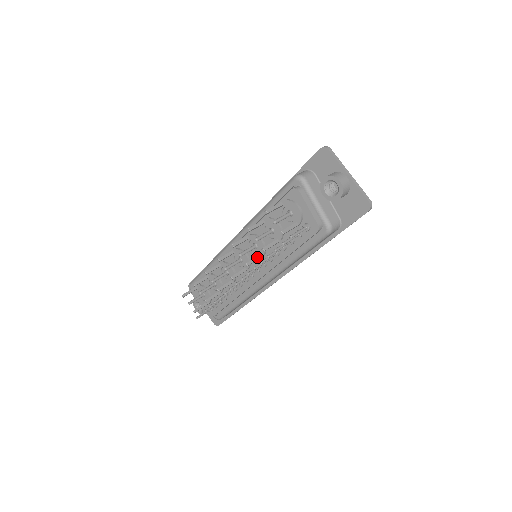
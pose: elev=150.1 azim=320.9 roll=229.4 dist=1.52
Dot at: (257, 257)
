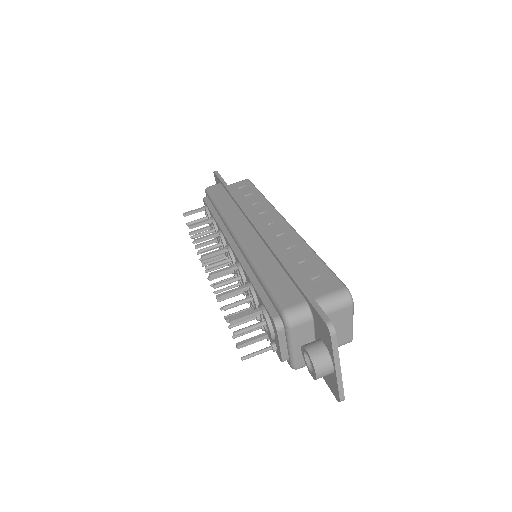
Dot at: occluded
